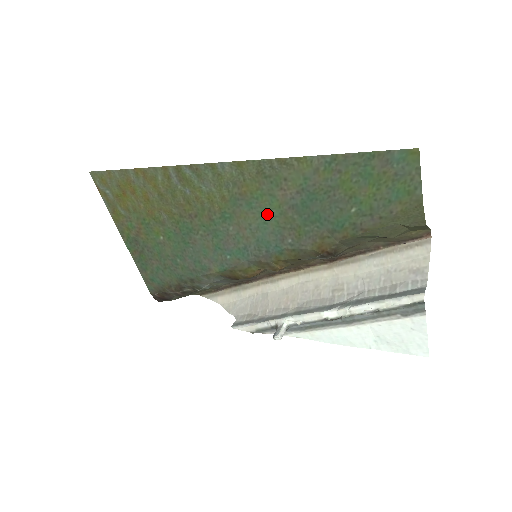
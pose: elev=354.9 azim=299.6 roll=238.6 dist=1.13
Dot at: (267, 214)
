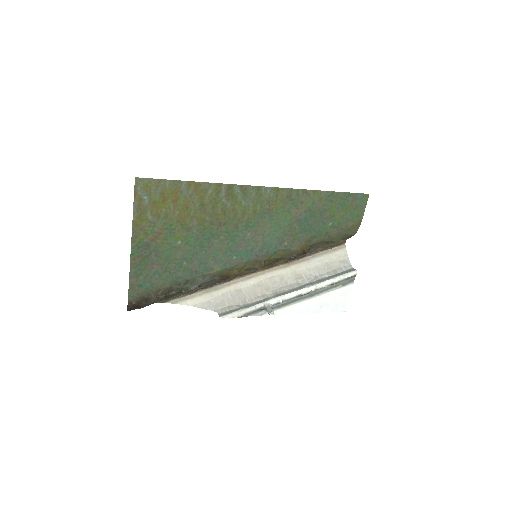
Dot at: (280, 224)
